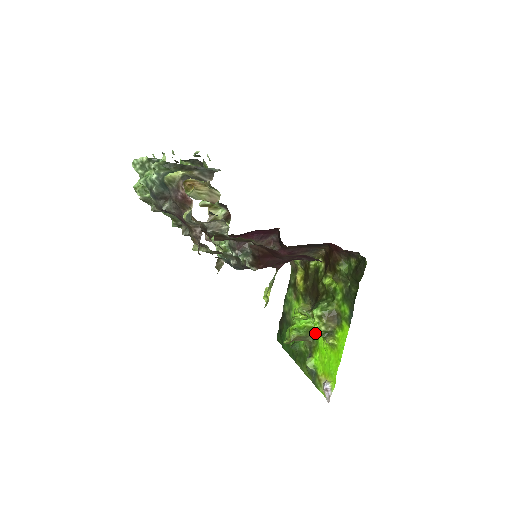
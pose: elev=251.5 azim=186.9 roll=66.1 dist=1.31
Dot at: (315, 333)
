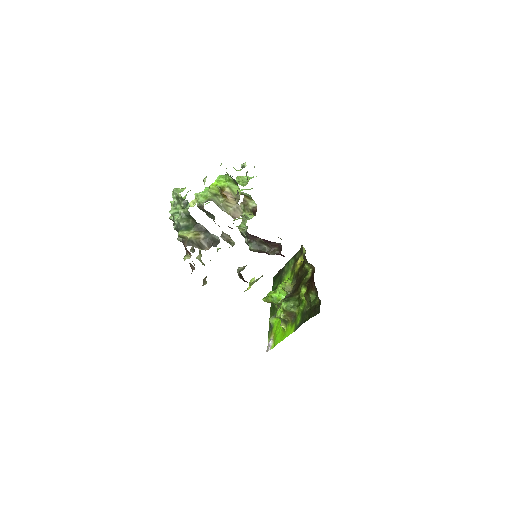
Dot at: (277, 315)
